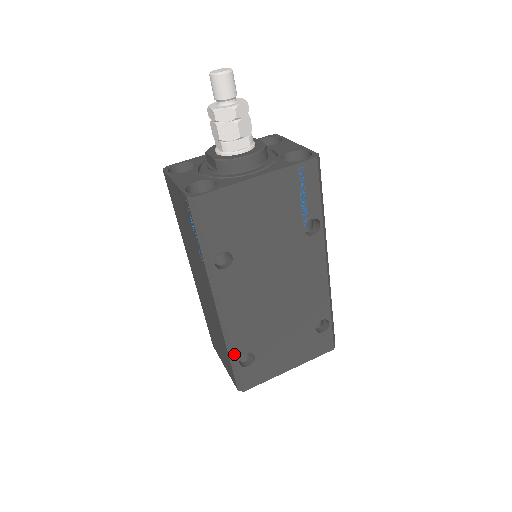
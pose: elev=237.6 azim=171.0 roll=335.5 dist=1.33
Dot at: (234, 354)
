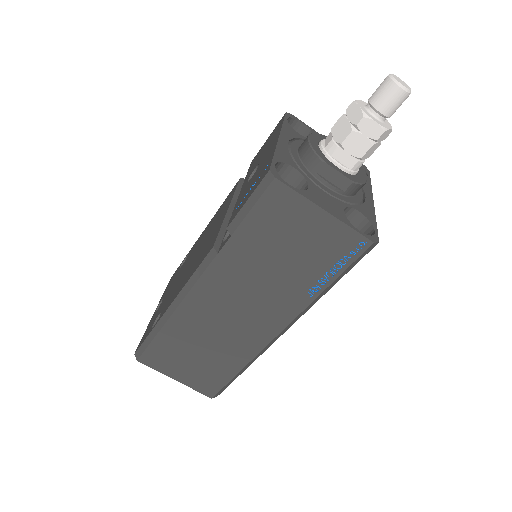
Dot at: occluded
